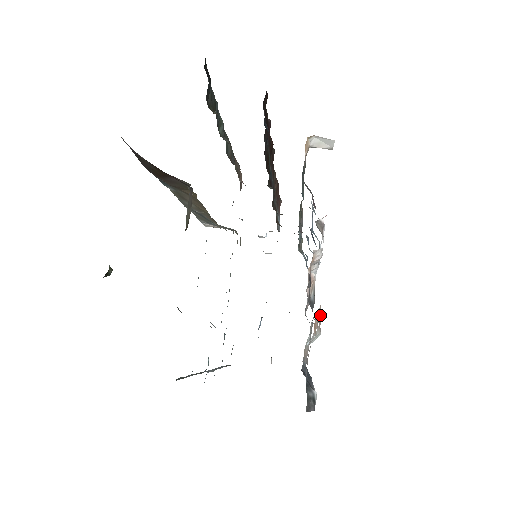
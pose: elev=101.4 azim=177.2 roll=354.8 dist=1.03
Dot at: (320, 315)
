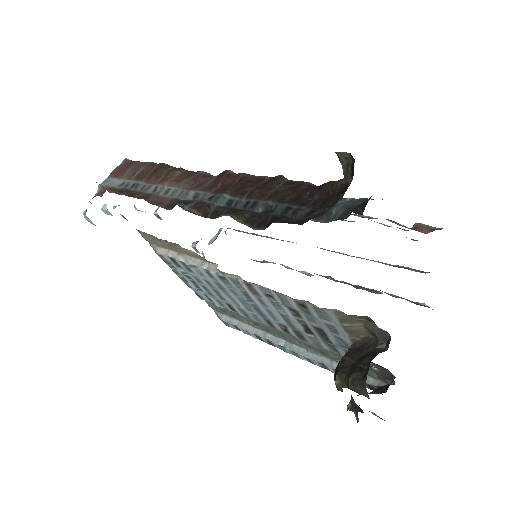
Dot at: occluded
